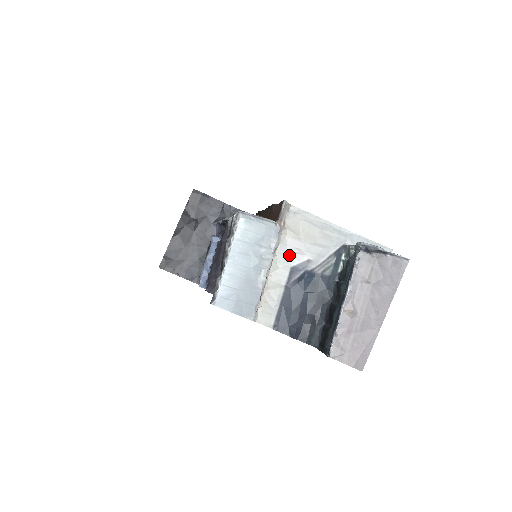
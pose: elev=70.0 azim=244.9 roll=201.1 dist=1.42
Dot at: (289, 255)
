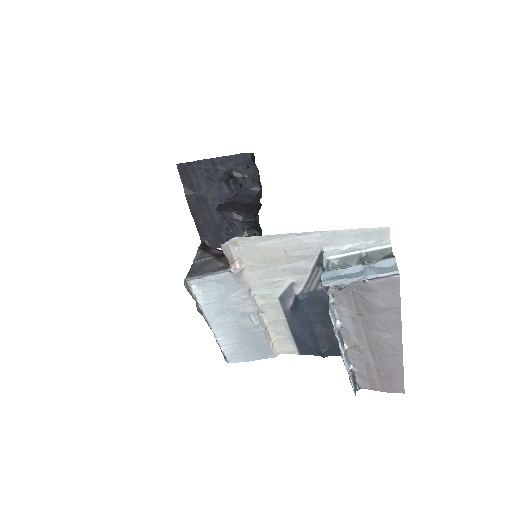
Dot at: (268, 287)
